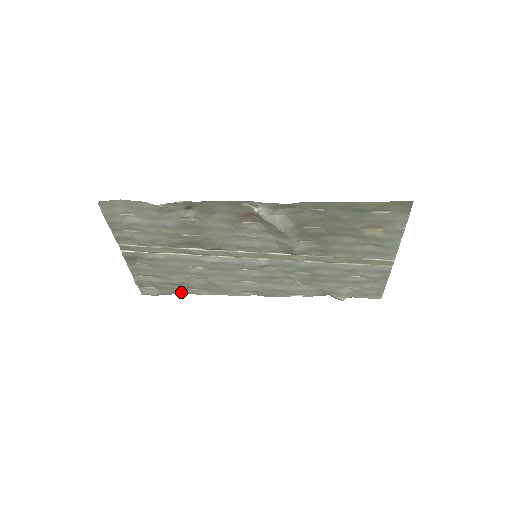
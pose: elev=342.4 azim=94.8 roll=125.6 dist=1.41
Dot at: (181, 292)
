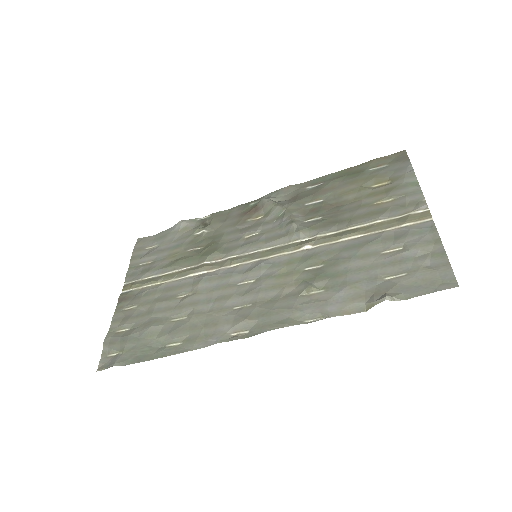
Dot at: (148, 356)
